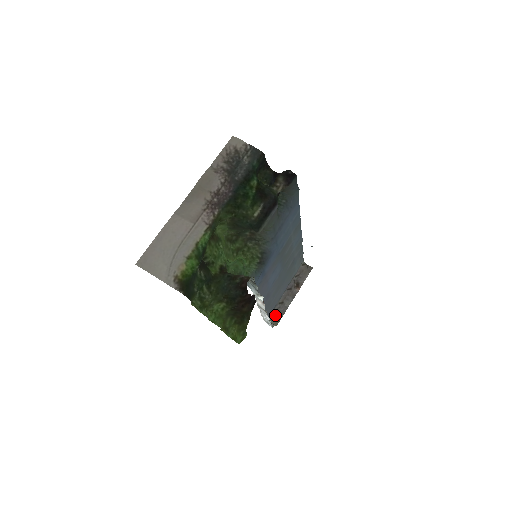
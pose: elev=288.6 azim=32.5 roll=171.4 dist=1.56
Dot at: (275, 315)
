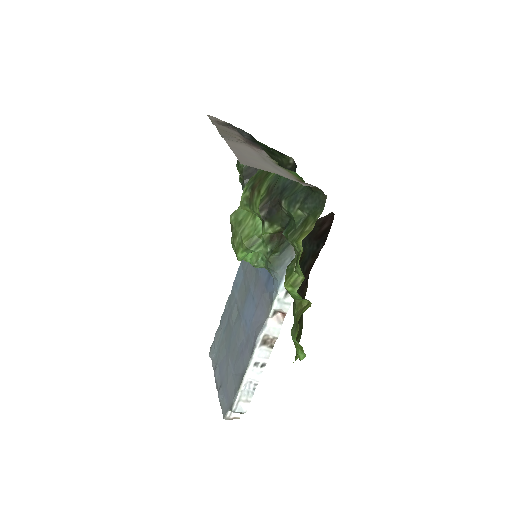
Dot at: occluded
